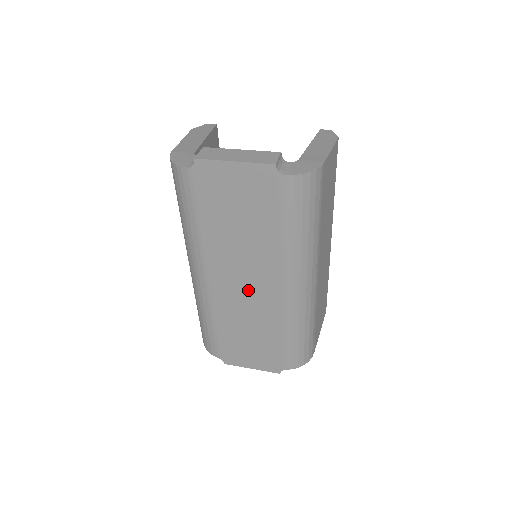
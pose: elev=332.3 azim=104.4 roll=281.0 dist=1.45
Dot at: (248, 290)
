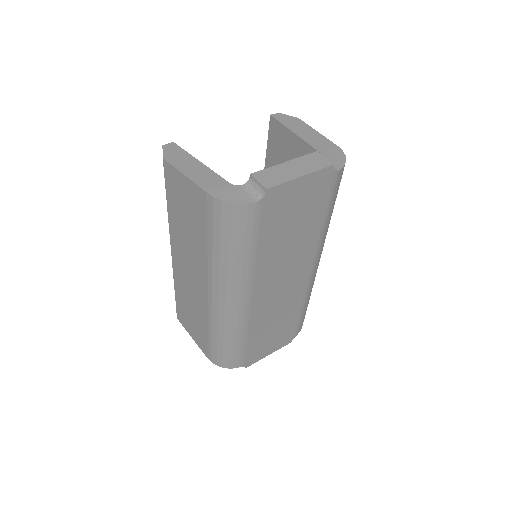
Dot at: (283, 288)
